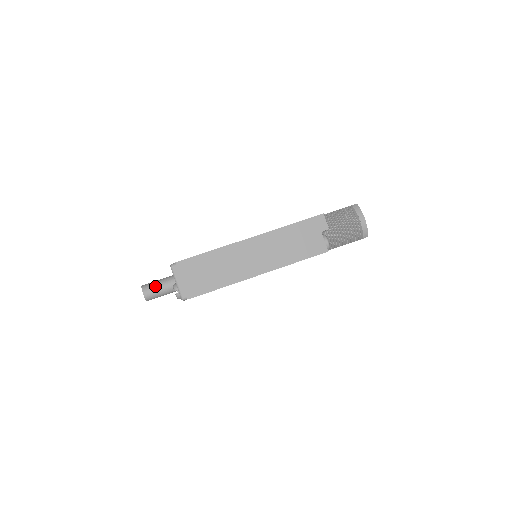
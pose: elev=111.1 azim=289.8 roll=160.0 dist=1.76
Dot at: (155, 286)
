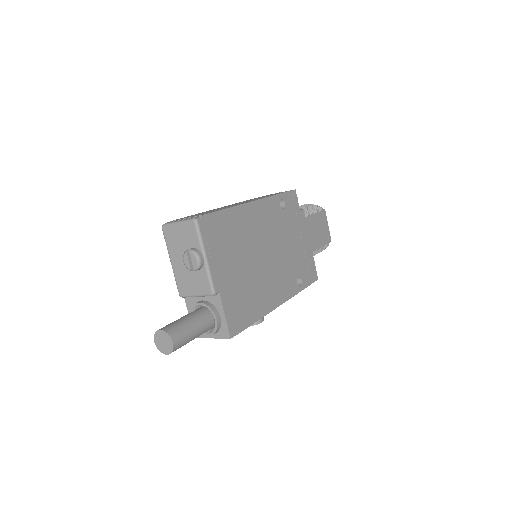
Dot at: (171, 323)
